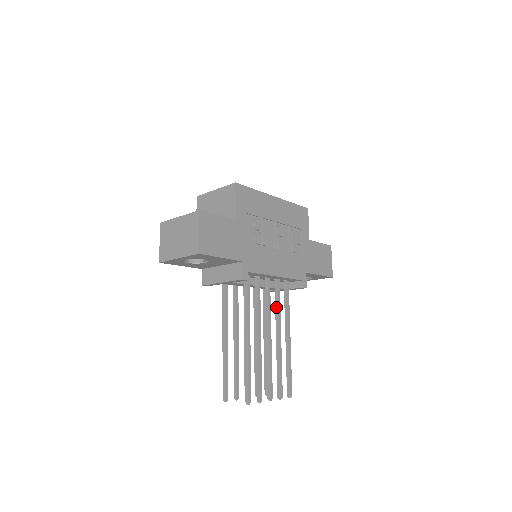
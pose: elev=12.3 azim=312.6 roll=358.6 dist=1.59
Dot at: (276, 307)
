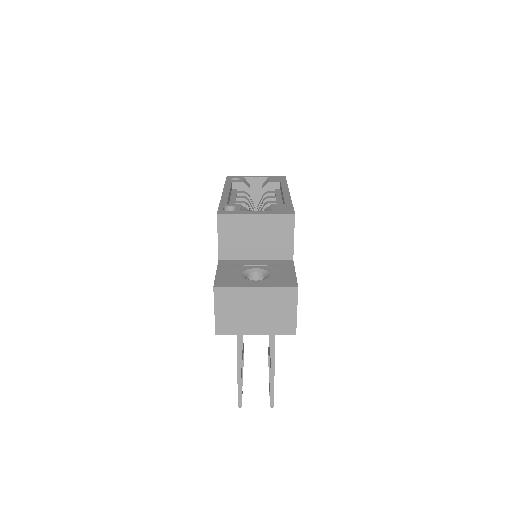
Dot at: occluded
